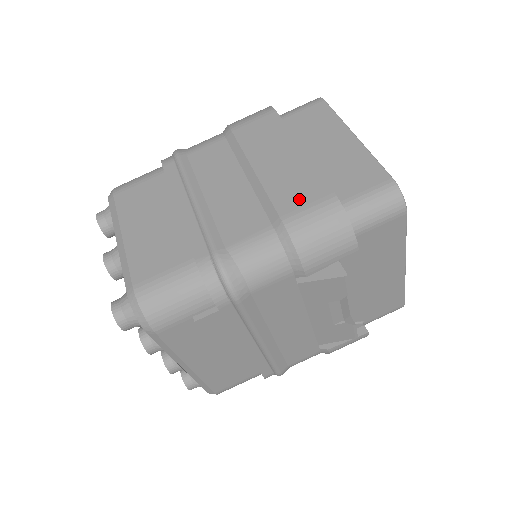
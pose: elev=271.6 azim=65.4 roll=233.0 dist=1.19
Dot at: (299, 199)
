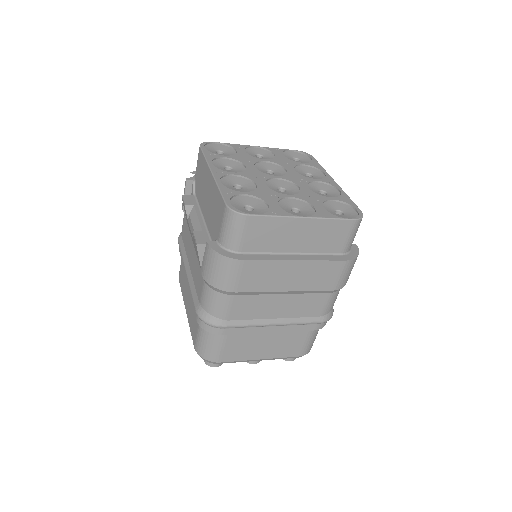
Dot at: (331, 278)
